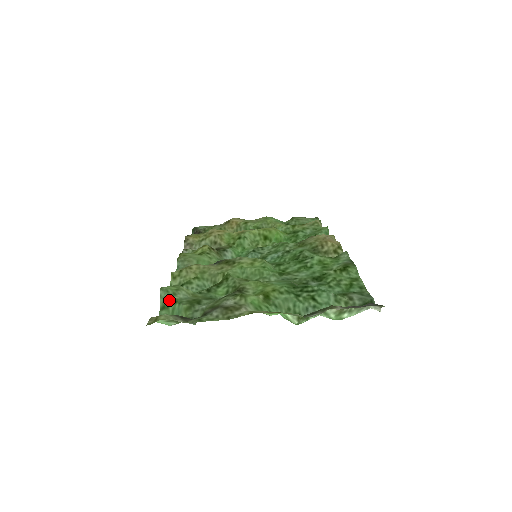
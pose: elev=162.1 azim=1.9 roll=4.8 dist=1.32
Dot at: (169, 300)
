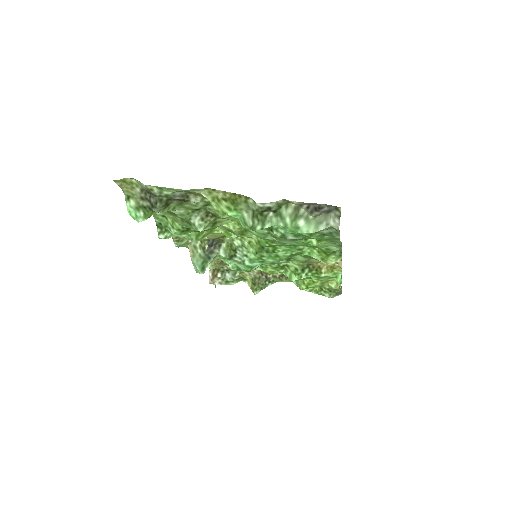
Dot at: occluded
